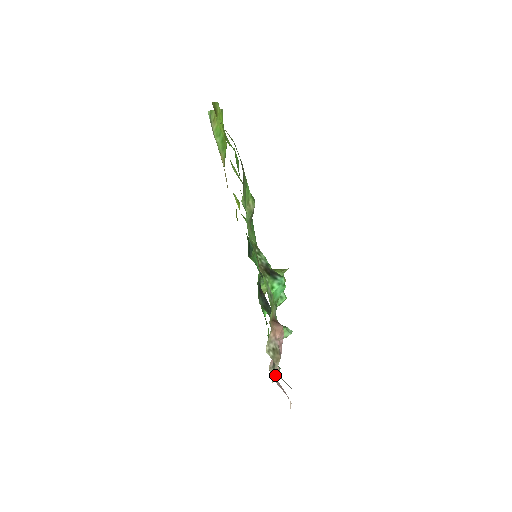
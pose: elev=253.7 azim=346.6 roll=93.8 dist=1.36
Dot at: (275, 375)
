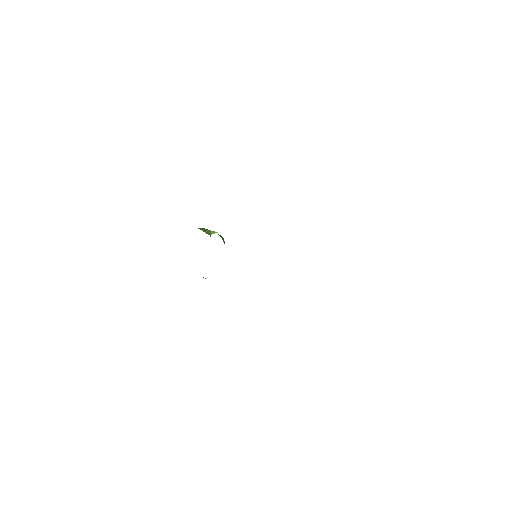
Dot at: occluded
